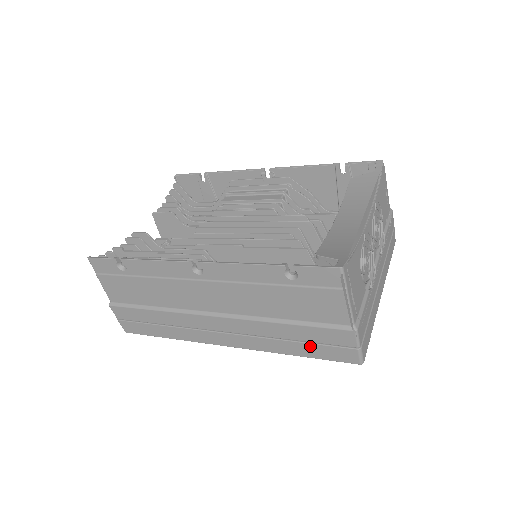
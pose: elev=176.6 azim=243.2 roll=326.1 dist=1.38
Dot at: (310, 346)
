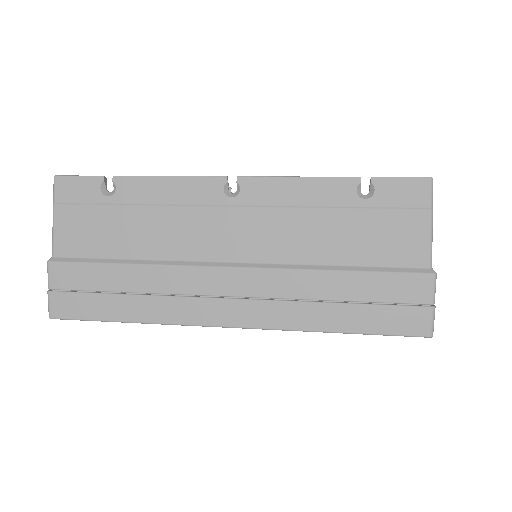
Dot at: (365, 309)
